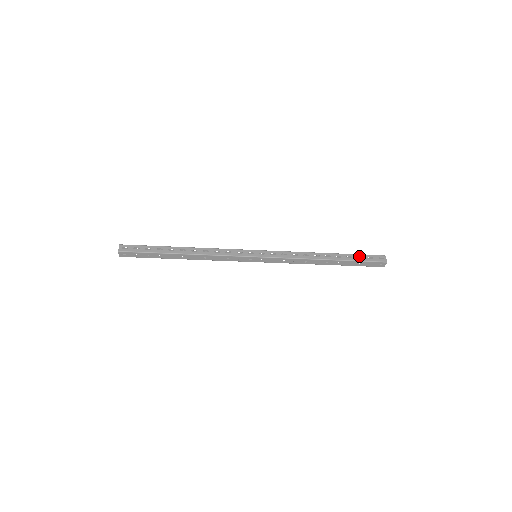
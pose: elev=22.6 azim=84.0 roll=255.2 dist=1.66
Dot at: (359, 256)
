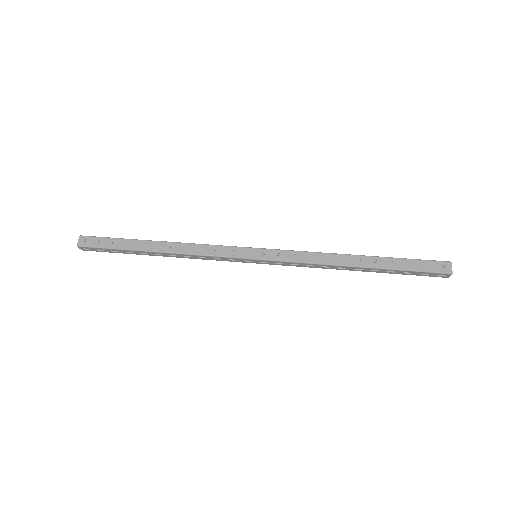
Dot at: (408, 273)
